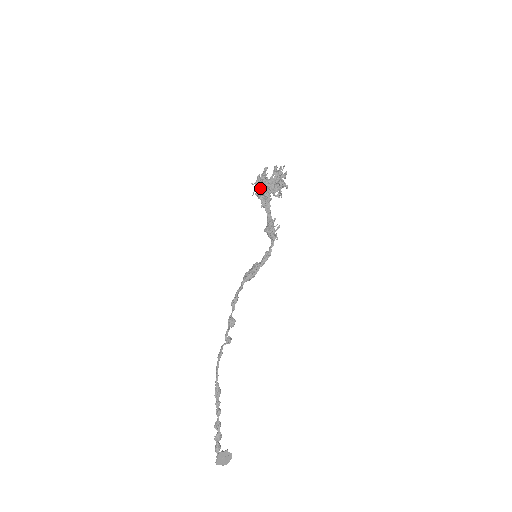
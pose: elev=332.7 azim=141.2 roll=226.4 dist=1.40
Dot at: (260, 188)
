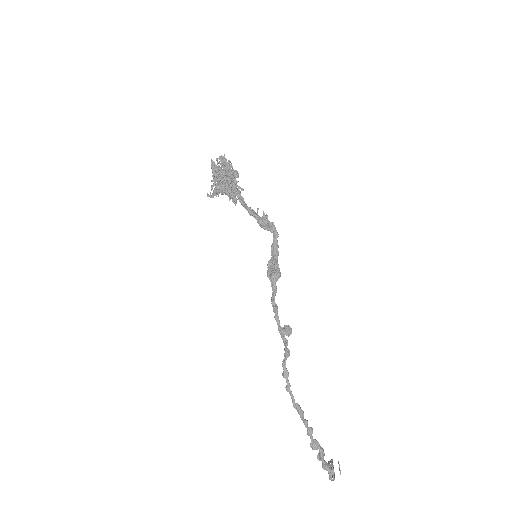
Dot at: (227, 182)
